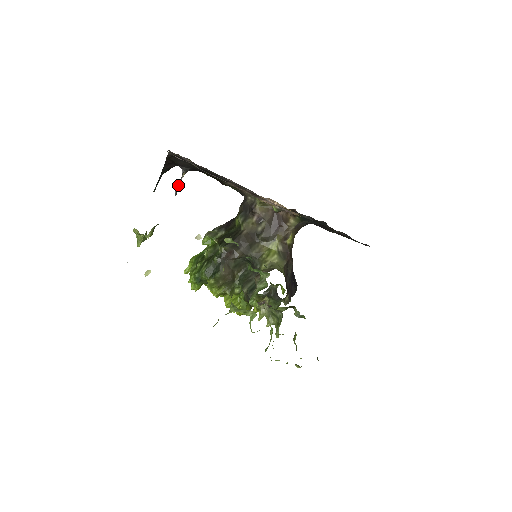
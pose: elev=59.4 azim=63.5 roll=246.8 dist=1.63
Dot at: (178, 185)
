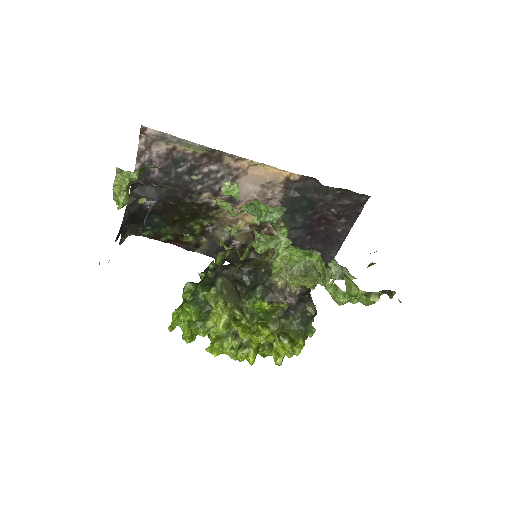
Dot at: (146, 216)
